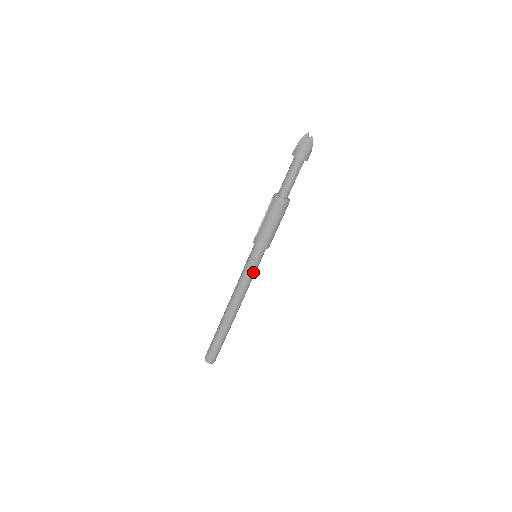
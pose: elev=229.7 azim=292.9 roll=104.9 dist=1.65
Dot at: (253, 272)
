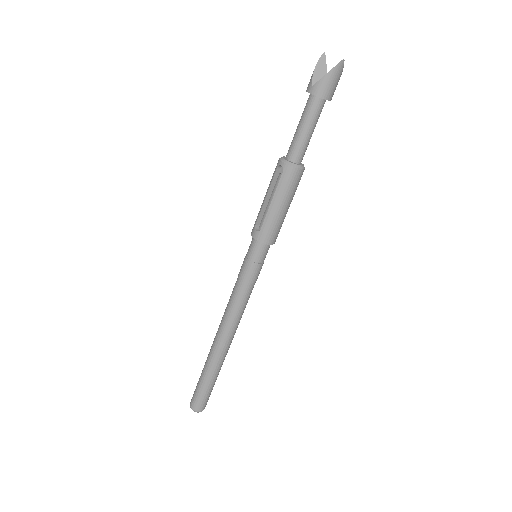
Dot at: (256, 280)
